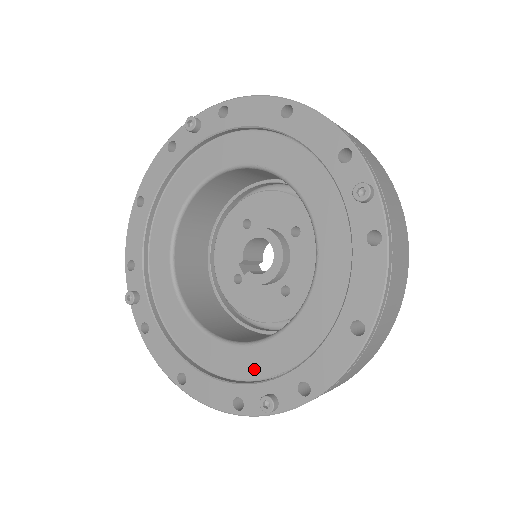
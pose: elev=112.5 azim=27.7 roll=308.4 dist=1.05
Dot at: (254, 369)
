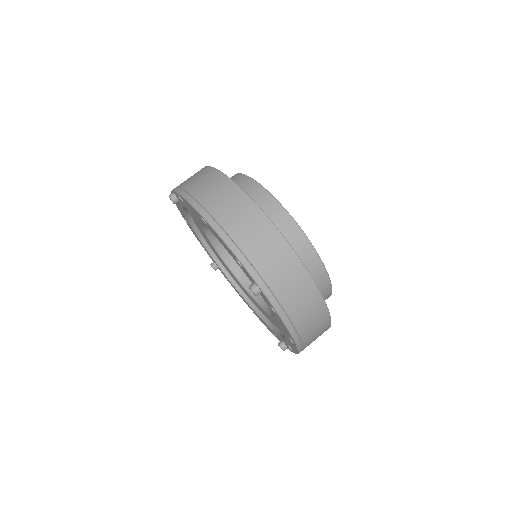
Dot at: (274, 324)
